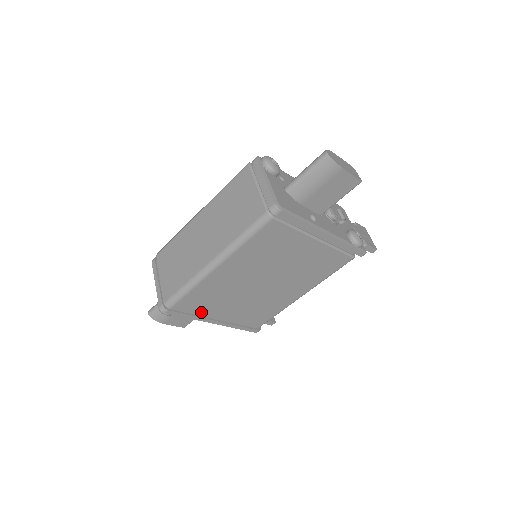
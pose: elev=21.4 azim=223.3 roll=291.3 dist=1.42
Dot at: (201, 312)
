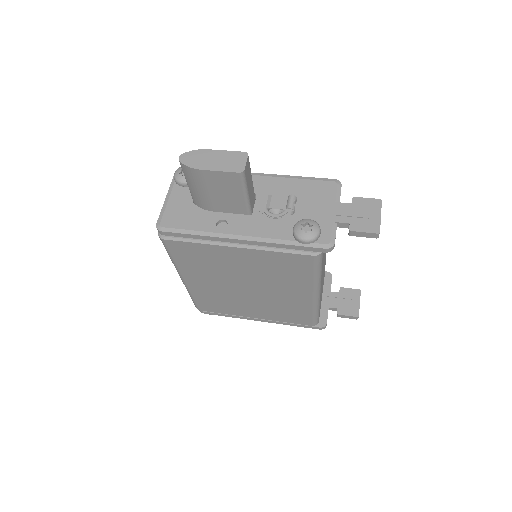
Dot at: (230, 312)
